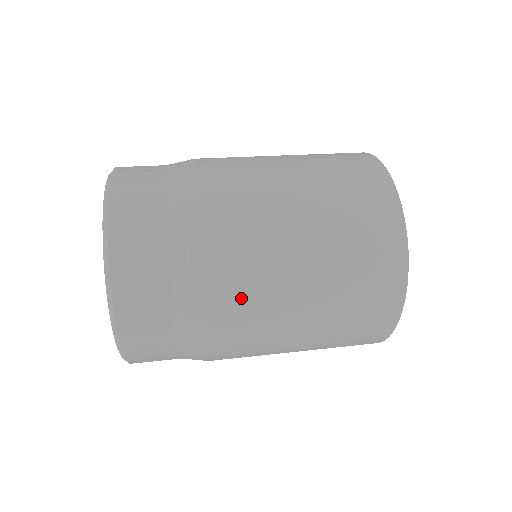
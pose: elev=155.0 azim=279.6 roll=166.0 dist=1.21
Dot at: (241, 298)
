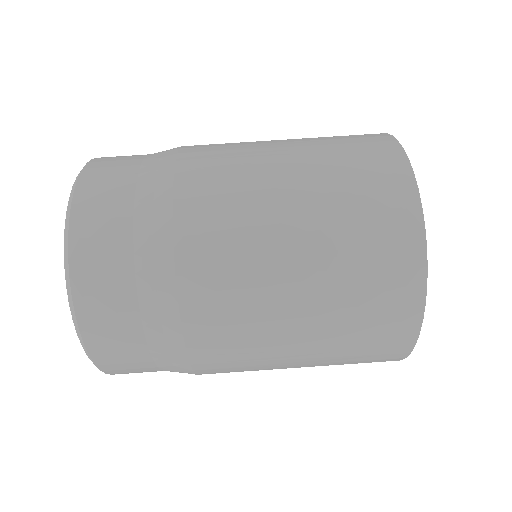
Dot at: (220, 319)
